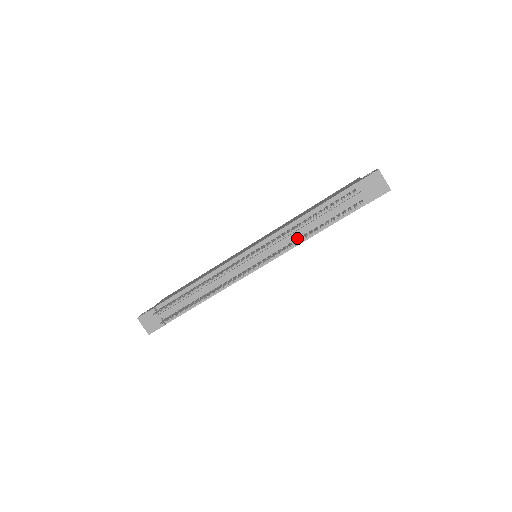
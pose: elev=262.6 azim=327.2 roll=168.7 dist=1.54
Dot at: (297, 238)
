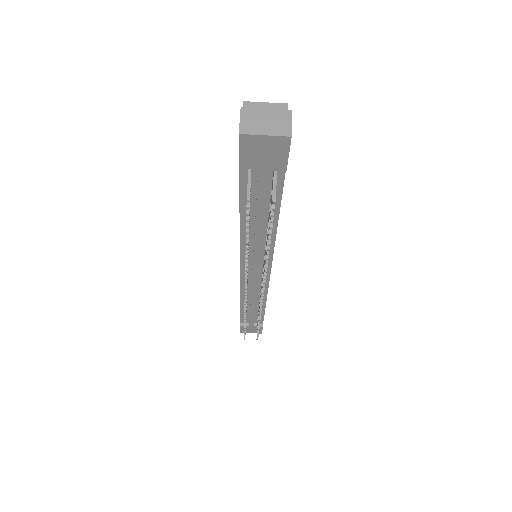
Dot at: (265, 240)
